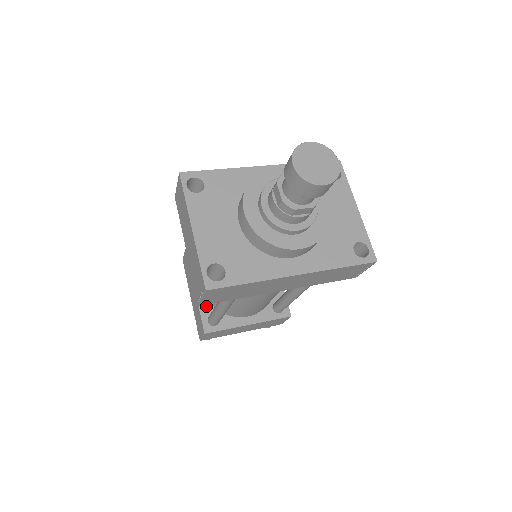
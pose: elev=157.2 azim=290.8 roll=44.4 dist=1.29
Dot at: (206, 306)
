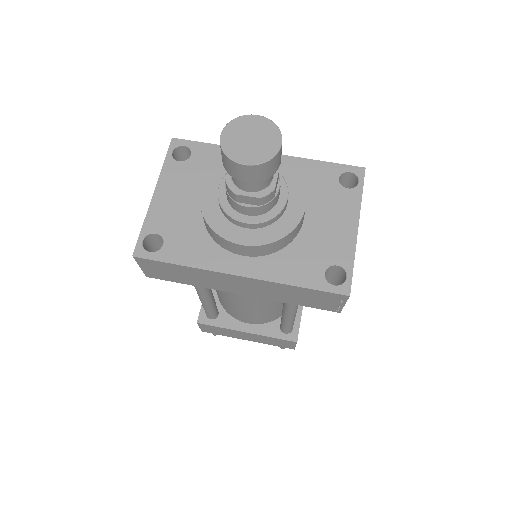
Dot at: occluded
